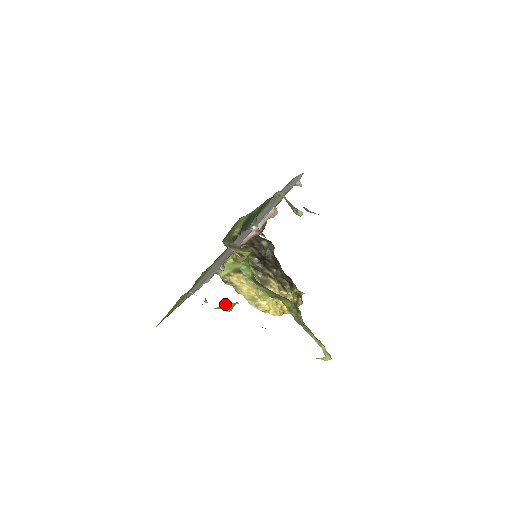
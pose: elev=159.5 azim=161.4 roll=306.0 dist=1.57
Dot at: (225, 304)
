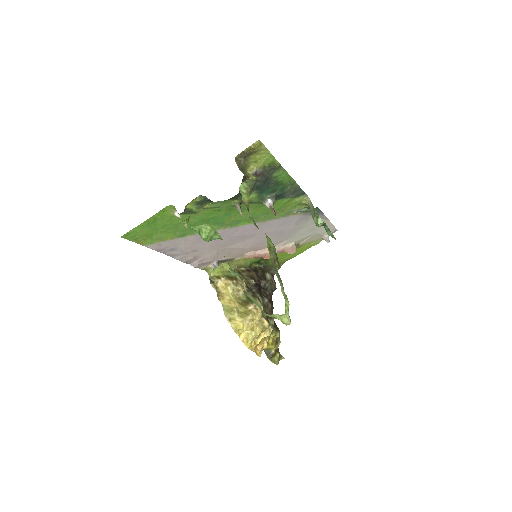
Dot at: (205, 225)
